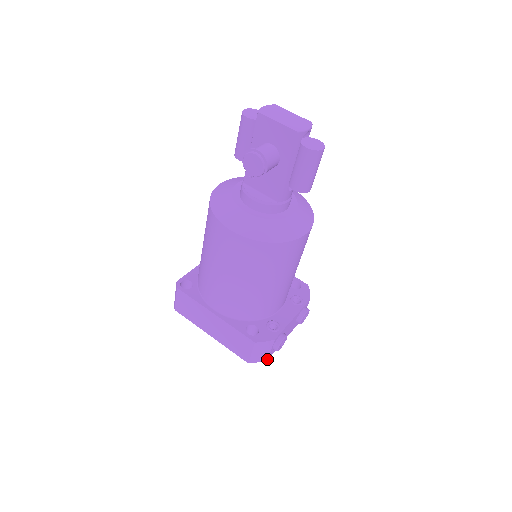
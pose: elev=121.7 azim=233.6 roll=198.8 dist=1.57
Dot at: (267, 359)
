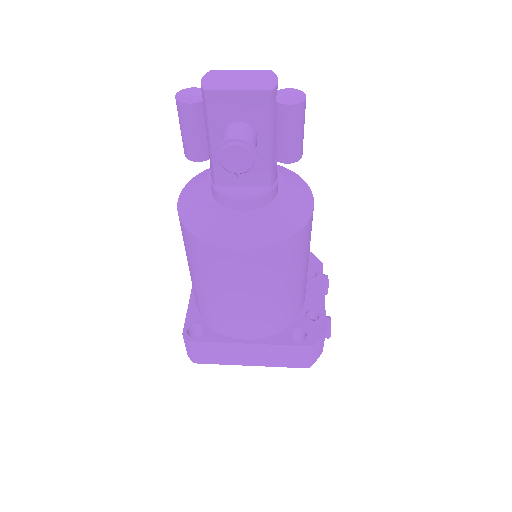
Dot at: (322, 351)
